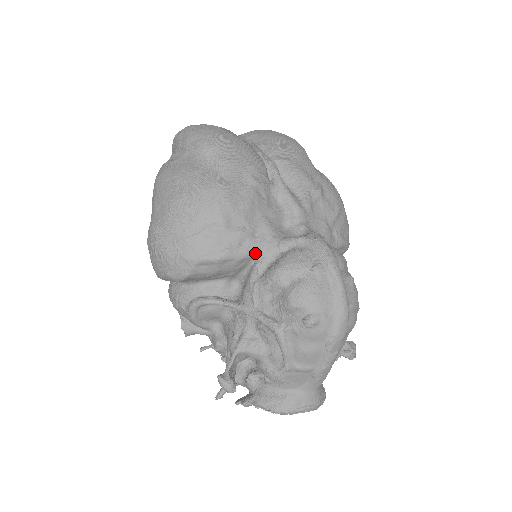
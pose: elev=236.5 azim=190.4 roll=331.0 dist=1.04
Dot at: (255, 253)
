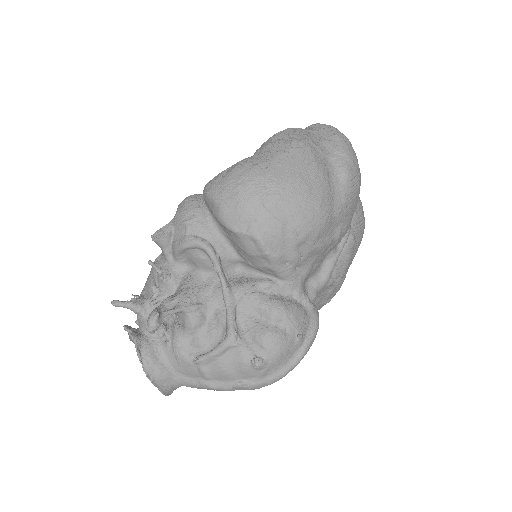
Dot at: (283, 277)
